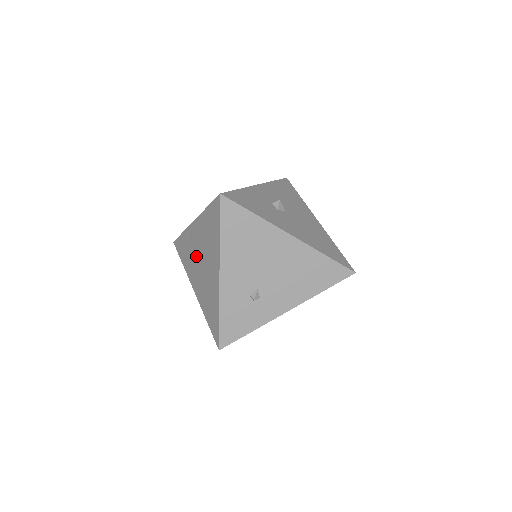
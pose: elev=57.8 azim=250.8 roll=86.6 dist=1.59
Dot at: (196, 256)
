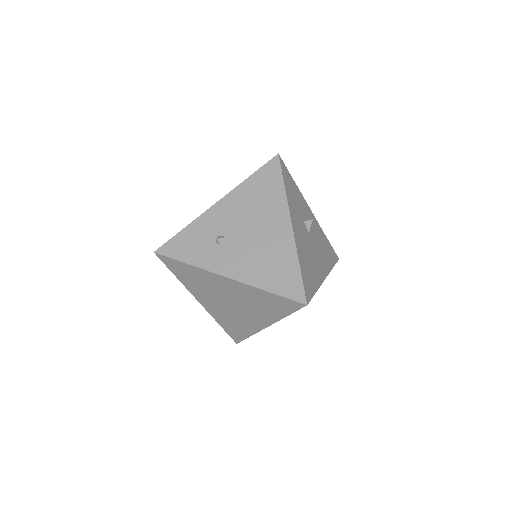
Dot at: occluded
